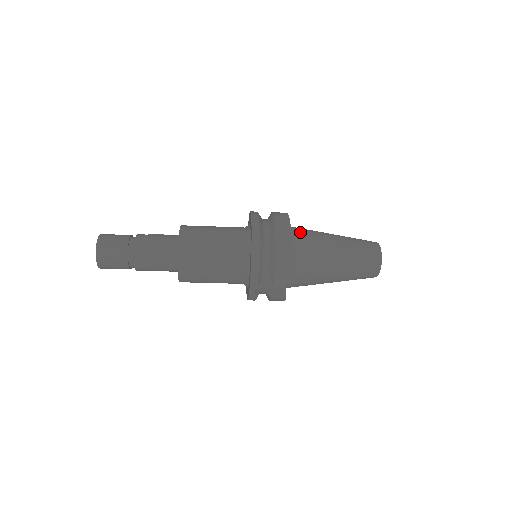
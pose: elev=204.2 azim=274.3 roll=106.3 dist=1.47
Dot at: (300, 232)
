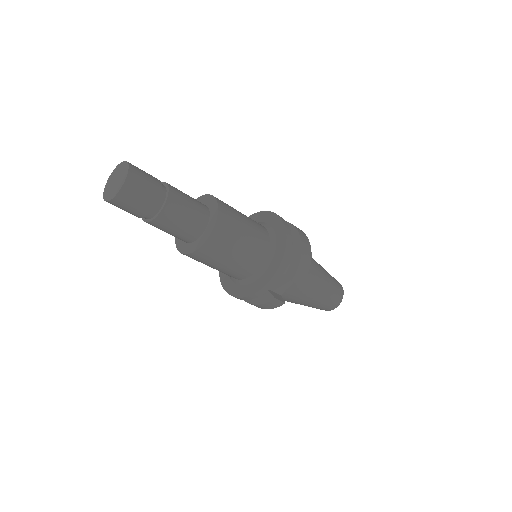
Dot at: occluded
